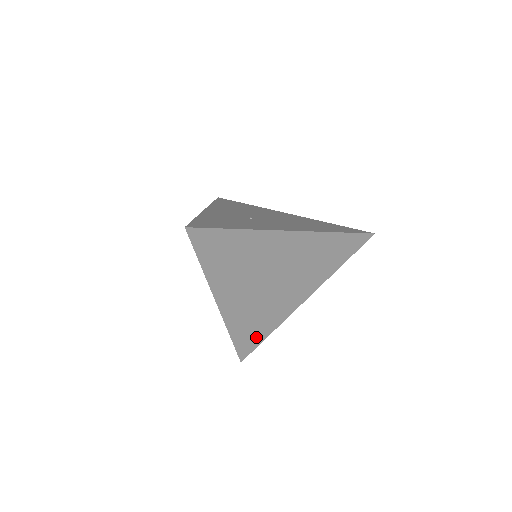
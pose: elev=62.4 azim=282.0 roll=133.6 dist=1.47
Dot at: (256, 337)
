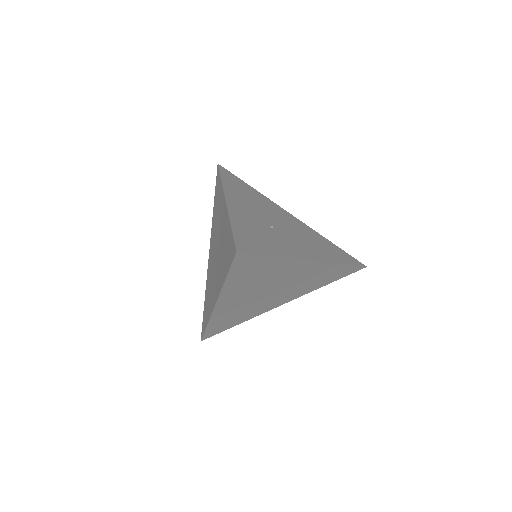
Dot at: (226, 326)
